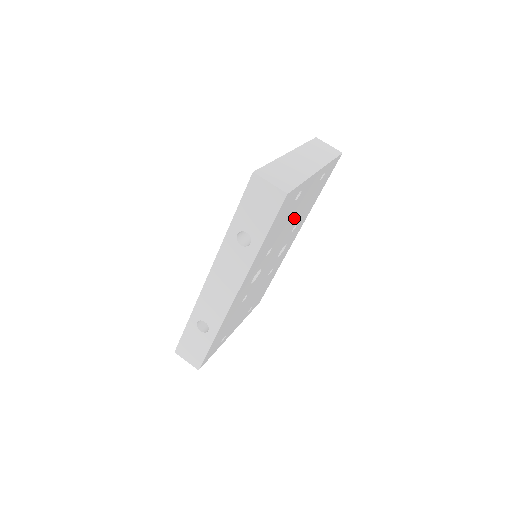
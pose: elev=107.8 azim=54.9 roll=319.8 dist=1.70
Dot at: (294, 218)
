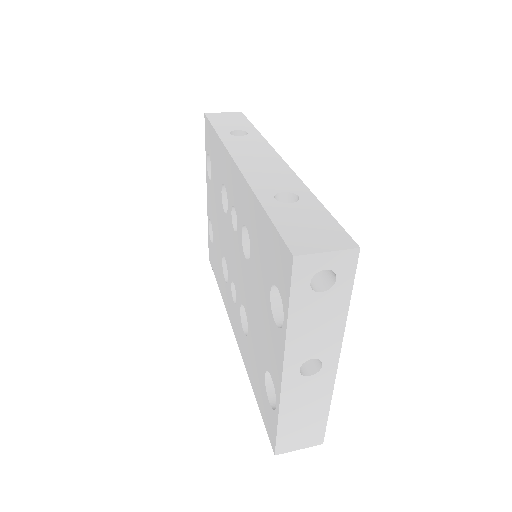
Dot at: occluded
